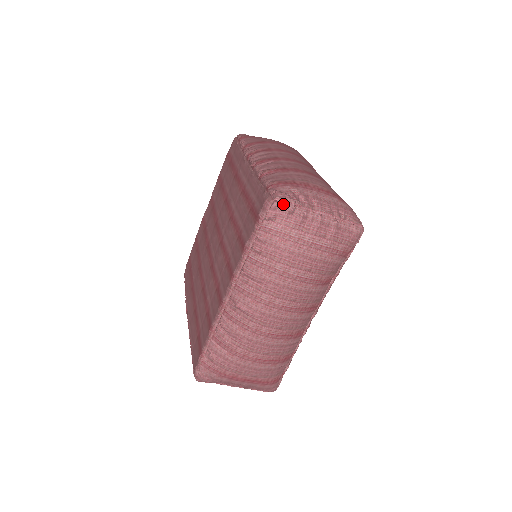
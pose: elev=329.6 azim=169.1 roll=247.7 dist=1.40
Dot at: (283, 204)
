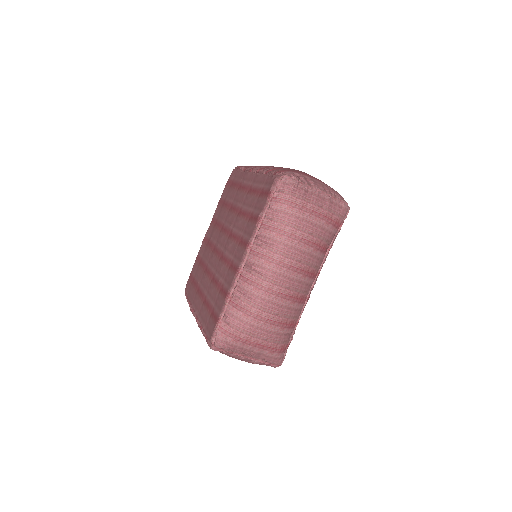
Dot at: (290, 179)
